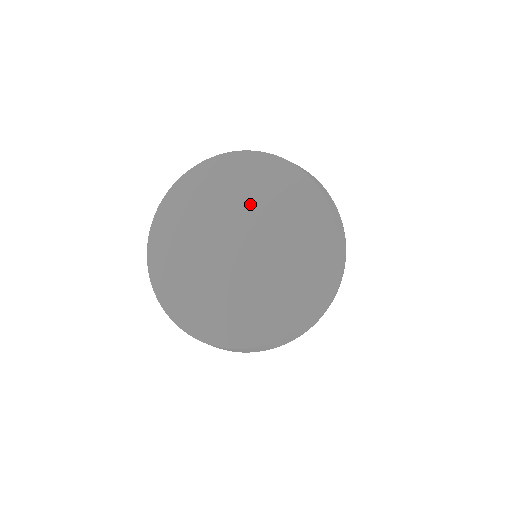
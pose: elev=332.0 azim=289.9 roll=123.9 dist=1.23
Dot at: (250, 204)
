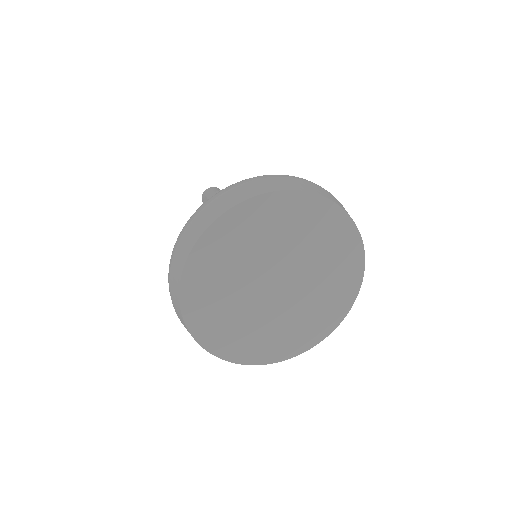
Dot at: (274, 246)
